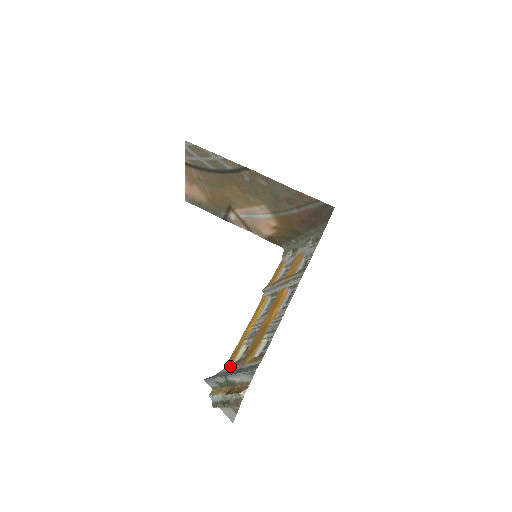
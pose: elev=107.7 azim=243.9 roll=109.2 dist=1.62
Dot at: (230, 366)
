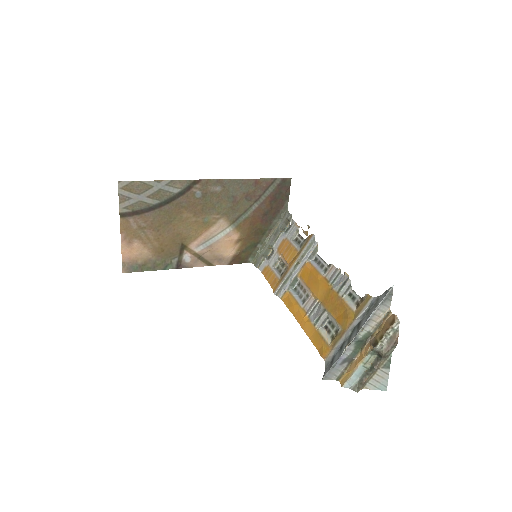
Dot at: (331, 349)
